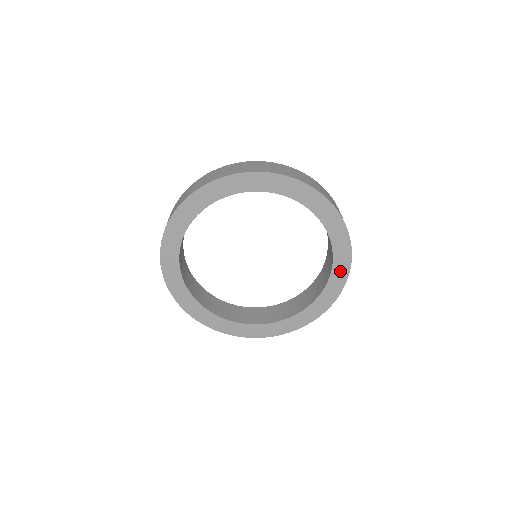
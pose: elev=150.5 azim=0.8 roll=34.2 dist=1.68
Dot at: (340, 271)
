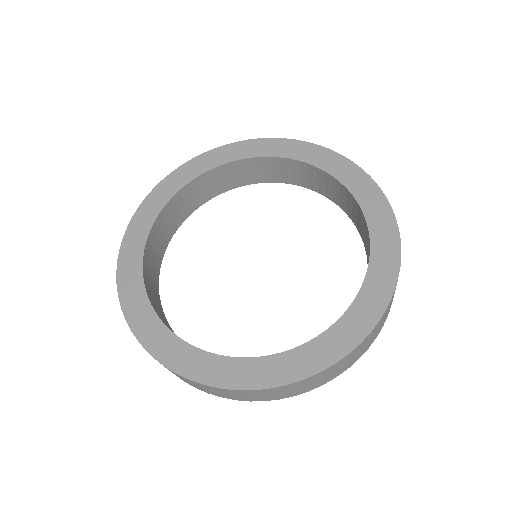
Dot at: (366, 193)
